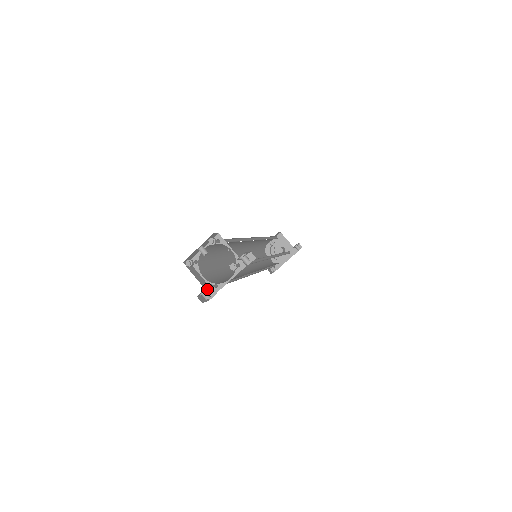
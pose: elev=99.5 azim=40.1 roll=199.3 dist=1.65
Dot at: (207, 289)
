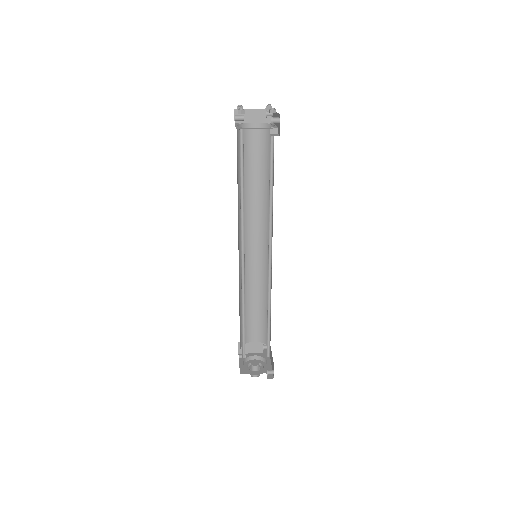
Dot at: (272, 110)
